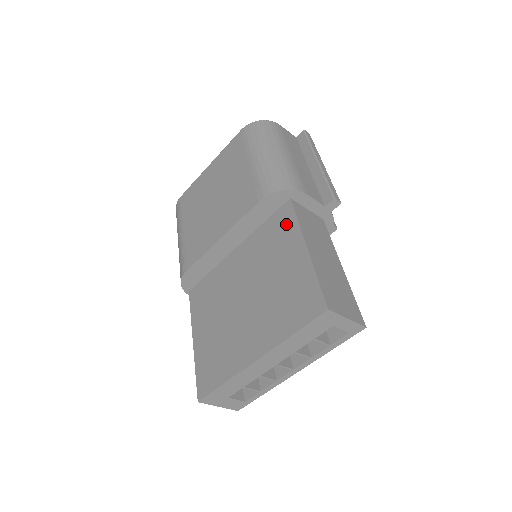
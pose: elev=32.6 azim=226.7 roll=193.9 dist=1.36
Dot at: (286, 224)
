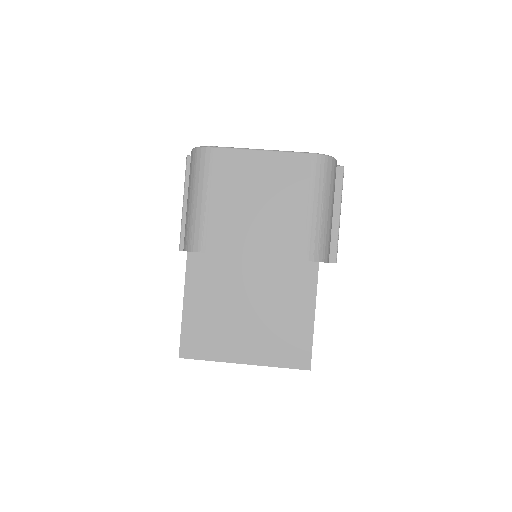
Dot at: (307, 282)
